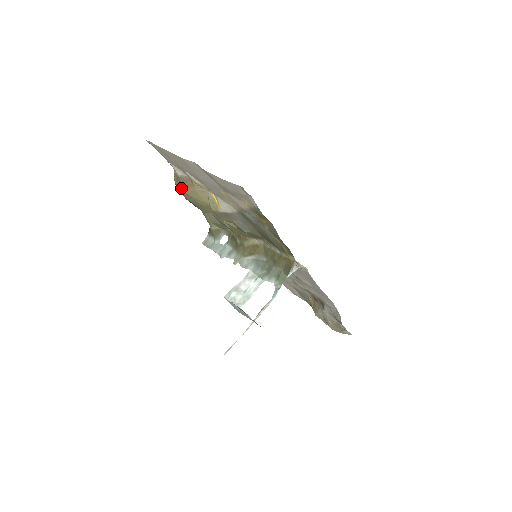
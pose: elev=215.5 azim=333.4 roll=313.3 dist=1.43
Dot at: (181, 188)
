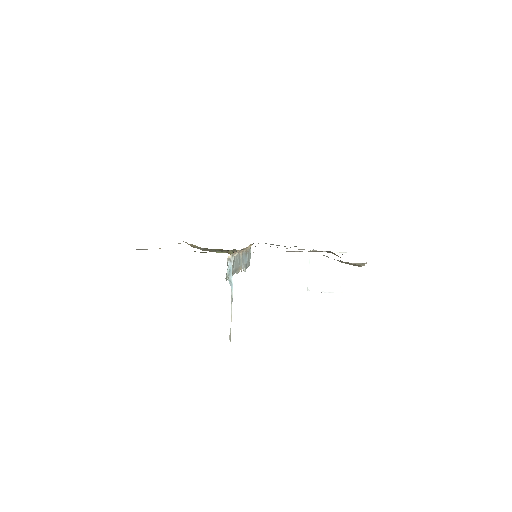
Dot at: occluded
